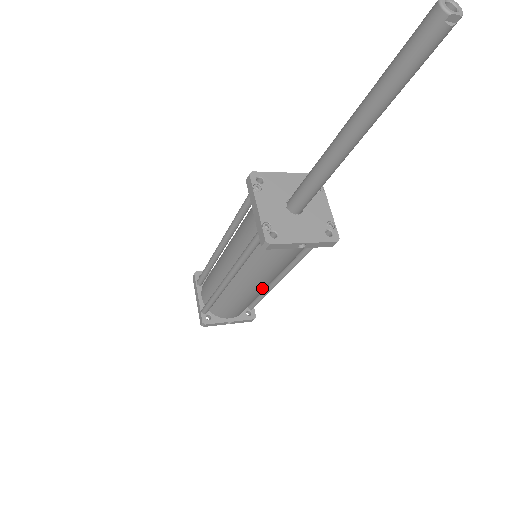
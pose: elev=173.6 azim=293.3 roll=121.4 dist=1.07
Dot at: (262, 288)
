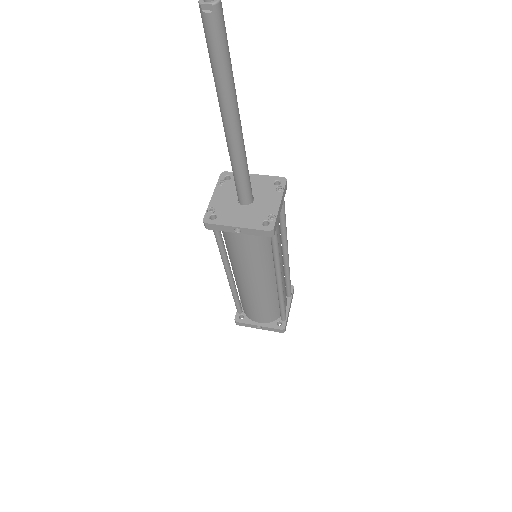
Dot at: (258, 286)
